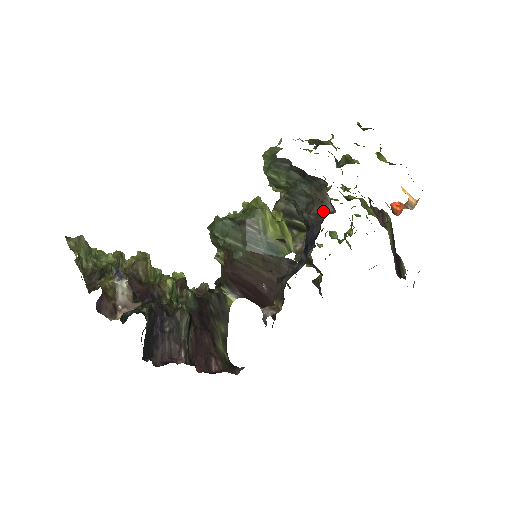
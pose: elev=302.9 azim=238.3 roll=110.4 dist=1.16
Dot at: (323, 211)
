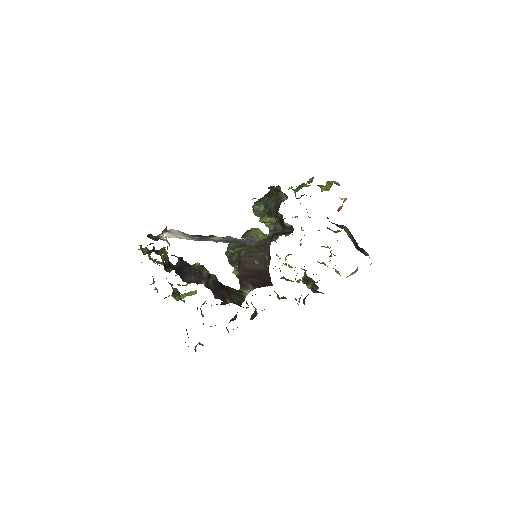
Dot at: occluded
